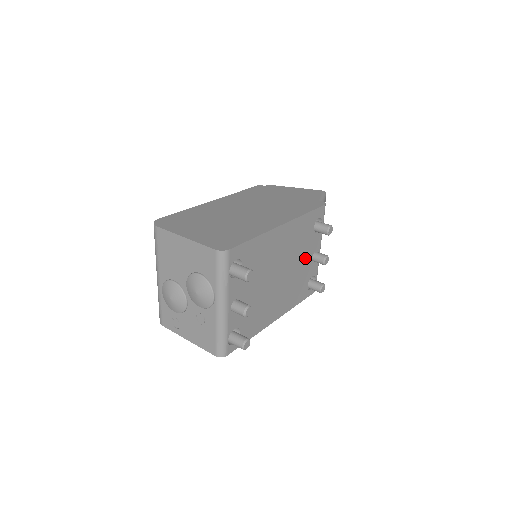
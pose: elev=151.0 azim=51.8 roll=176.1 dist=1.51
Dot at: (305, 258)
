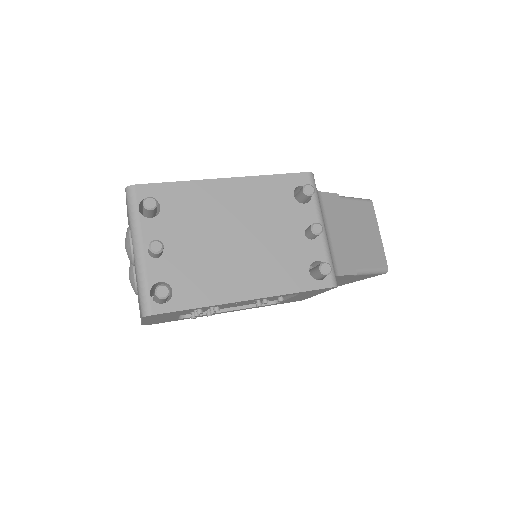
Dot at: (289, 231)
